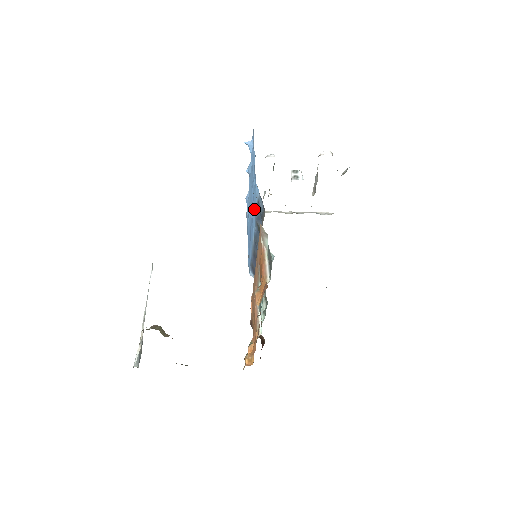
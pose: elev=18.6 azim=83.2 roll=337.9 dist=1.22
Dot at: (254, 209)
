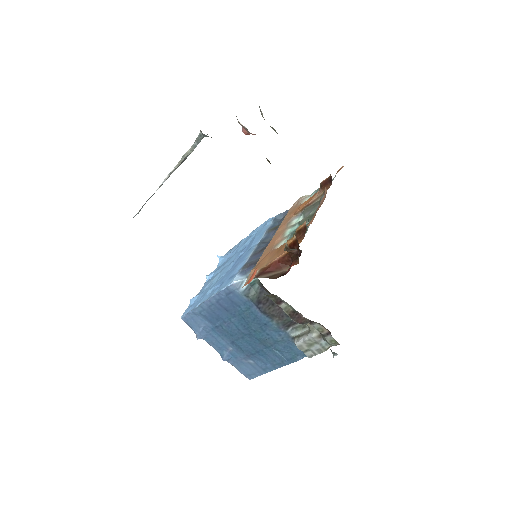
Dot at: (259, 234)
